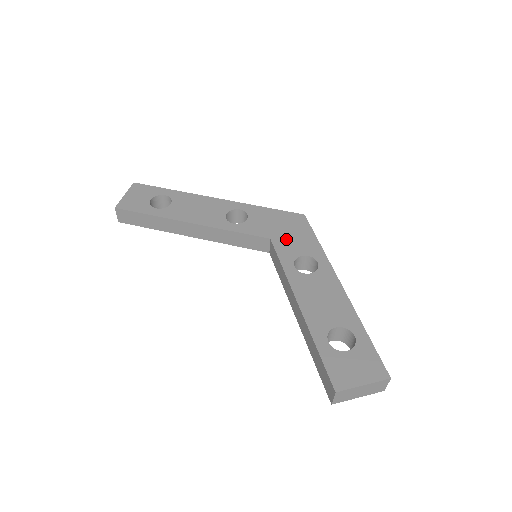
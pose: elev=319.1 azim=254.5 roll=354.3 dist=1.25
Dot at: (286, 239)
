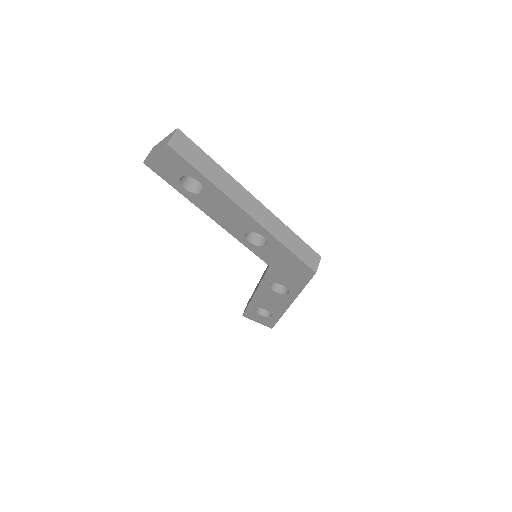
Dot at: (281, 273)
